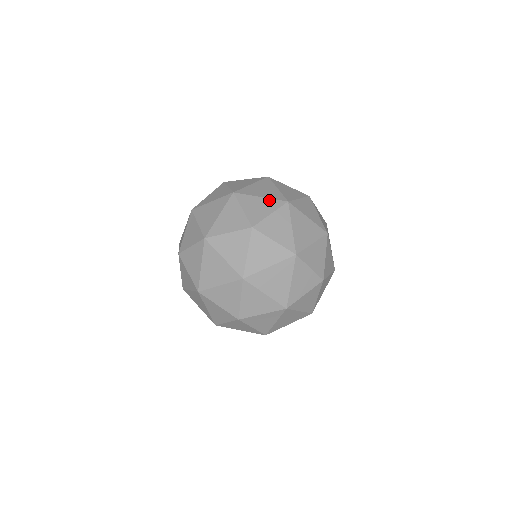
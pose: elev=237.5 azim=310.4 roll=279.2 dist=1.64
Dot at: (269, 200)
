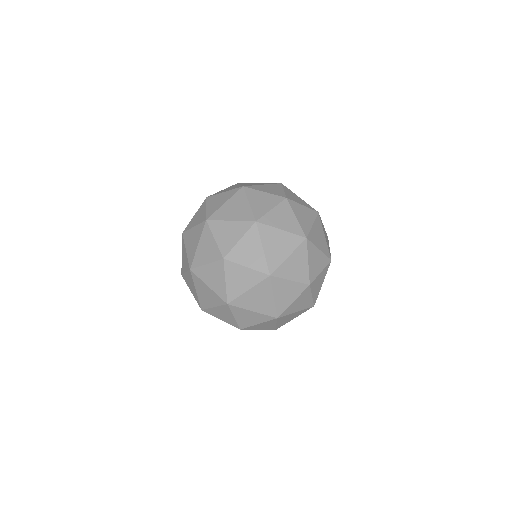
Dot at: (238, 223)
